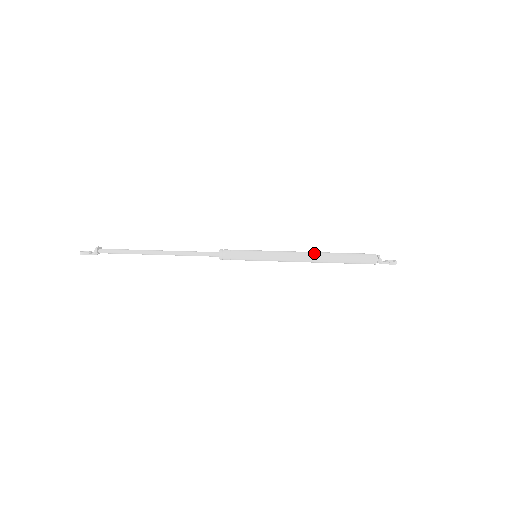
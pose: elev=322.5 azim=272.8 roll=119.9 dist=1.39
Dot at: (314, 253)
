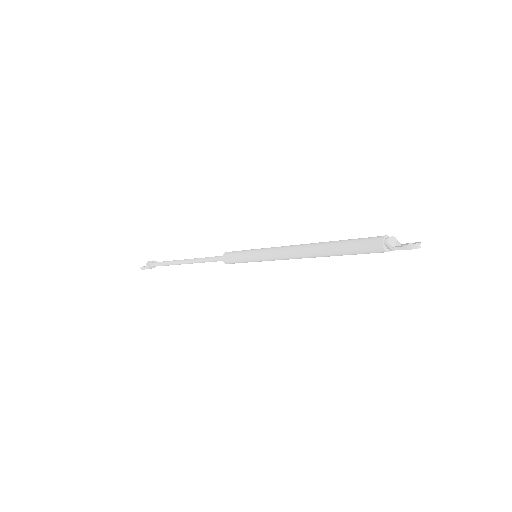
Dot at: (308, 245)
